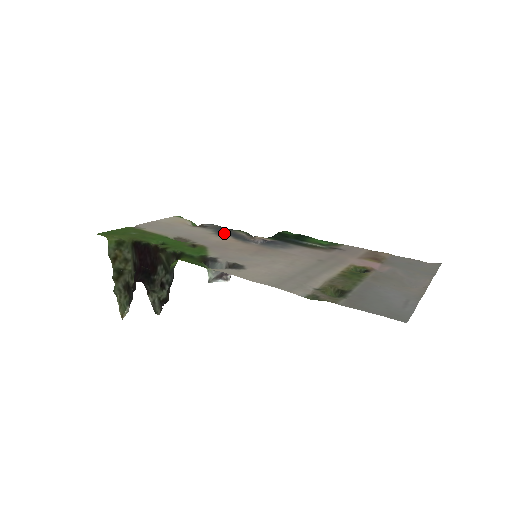
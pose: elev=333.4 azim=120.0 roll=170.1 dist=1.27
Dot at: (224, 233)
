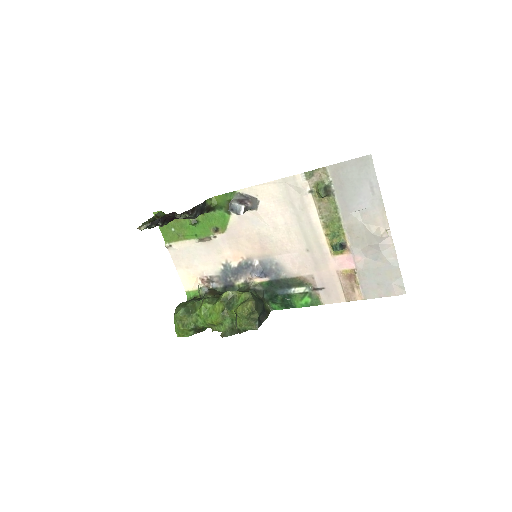
Dot at: (230, 271)
